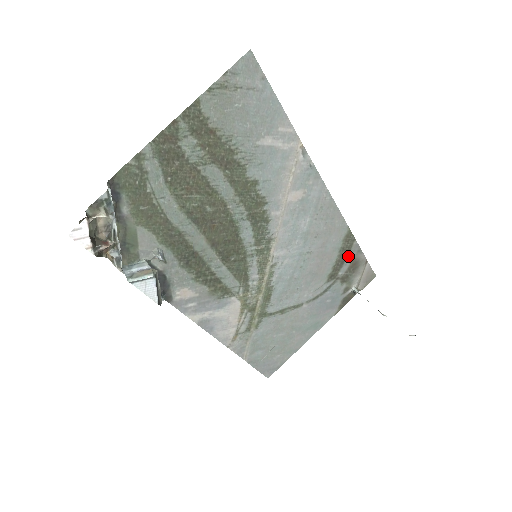
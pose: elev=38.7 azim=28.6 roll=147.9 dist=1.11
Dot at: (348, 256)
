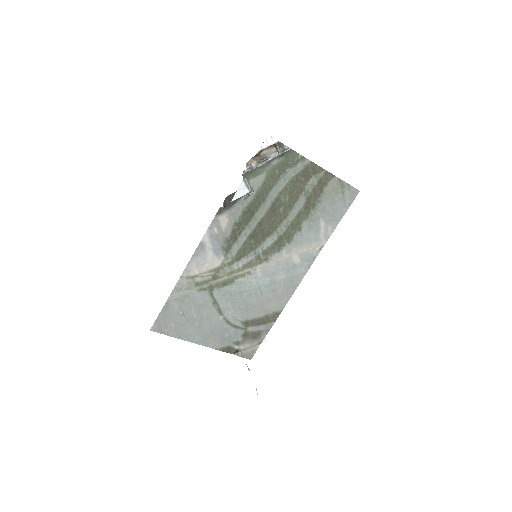
Dot at: (263, 325)
